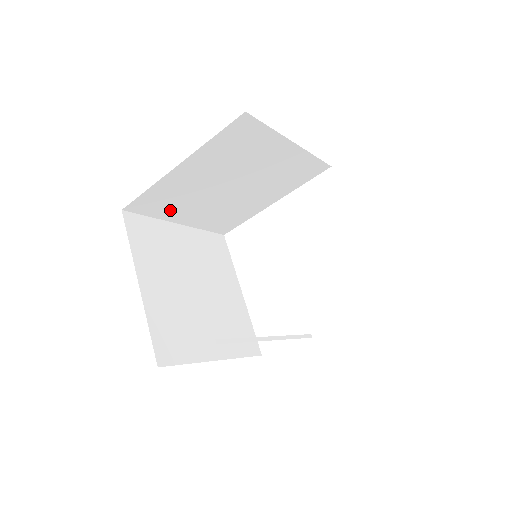
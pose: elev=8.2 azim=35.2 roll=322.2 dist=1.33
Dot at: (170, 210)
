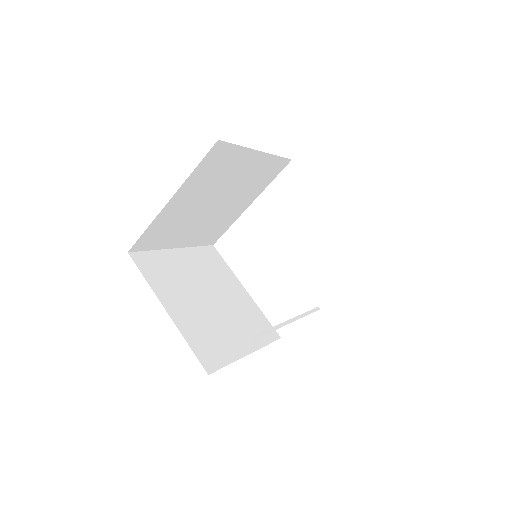
Dot at: (167, 239)
